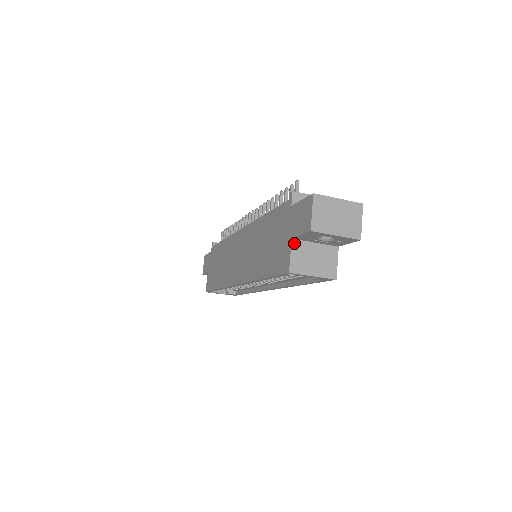
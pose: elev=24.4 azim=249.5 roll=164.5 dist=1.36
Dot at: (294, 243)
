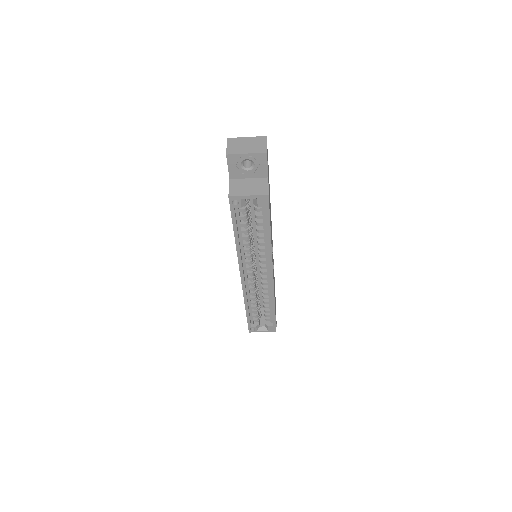
Dot at: (231, 181)
